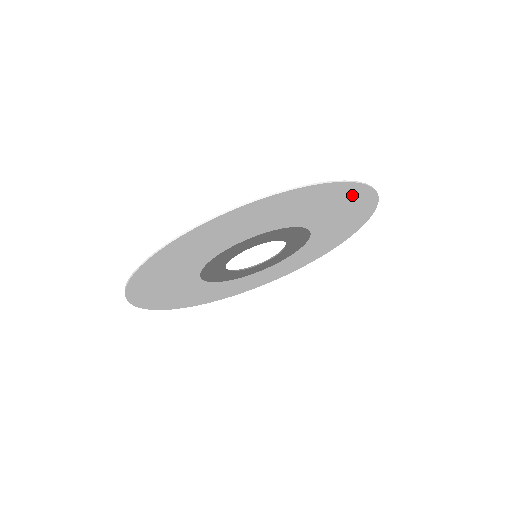
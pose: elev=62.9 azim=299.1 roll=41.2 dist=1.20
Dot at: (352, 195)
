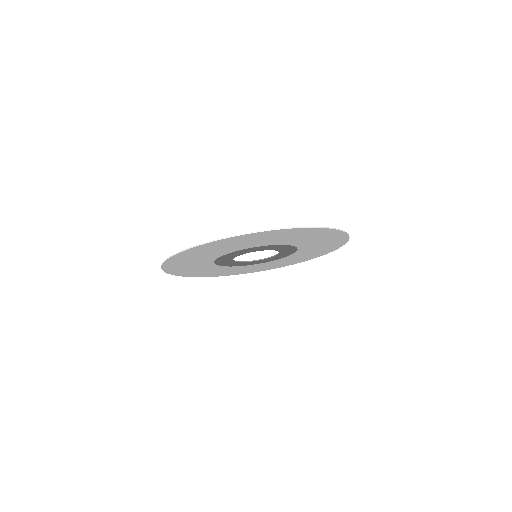
Dot at: (337, 238)
